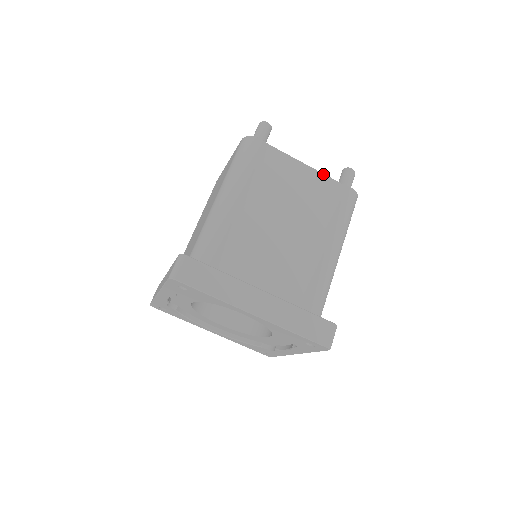
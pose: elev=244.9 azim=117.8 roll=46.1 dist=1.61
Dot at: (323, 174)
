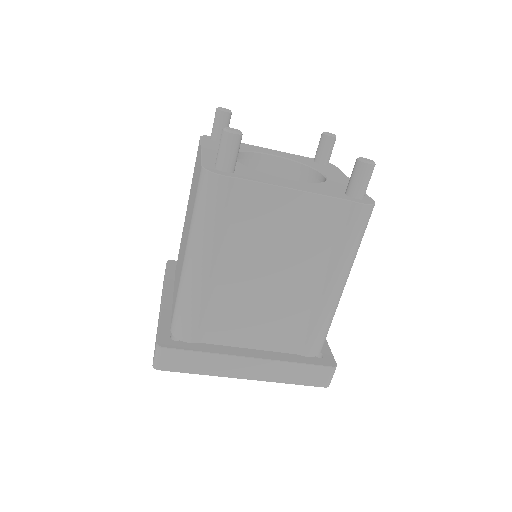
Dot at: (321, 196)
